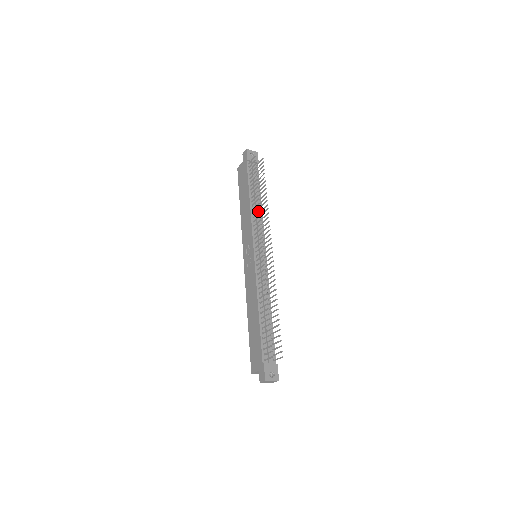
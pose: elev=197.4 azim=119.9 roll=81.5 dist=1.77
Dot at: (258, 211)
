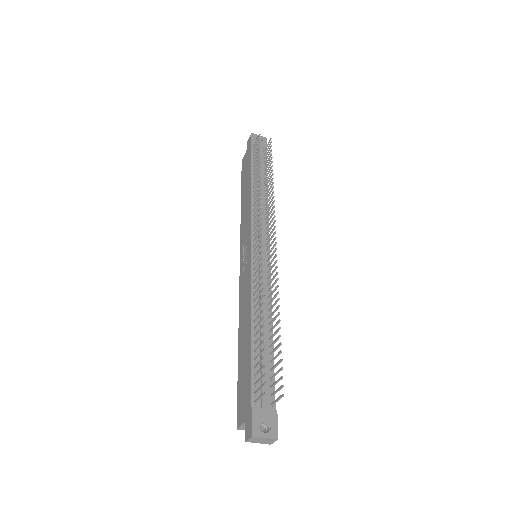
Dot at: (261, 199)
